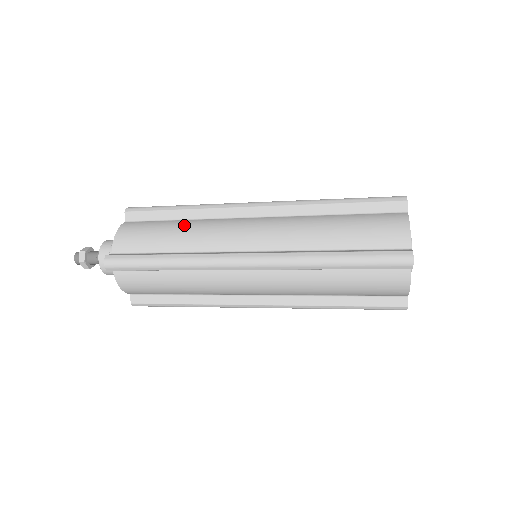
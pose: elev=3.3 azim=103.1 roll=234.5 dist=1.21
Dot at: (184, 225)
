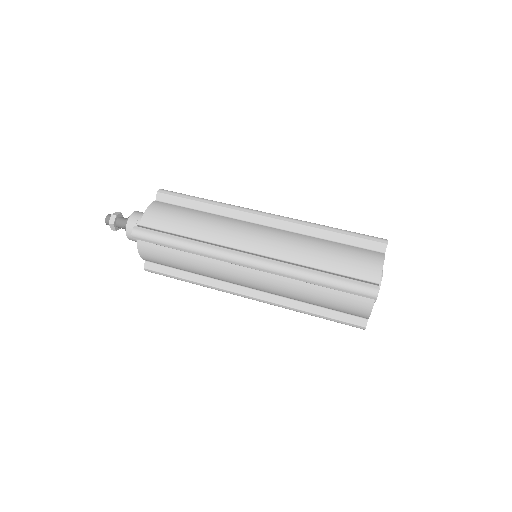
Dot at: (204, 217)
